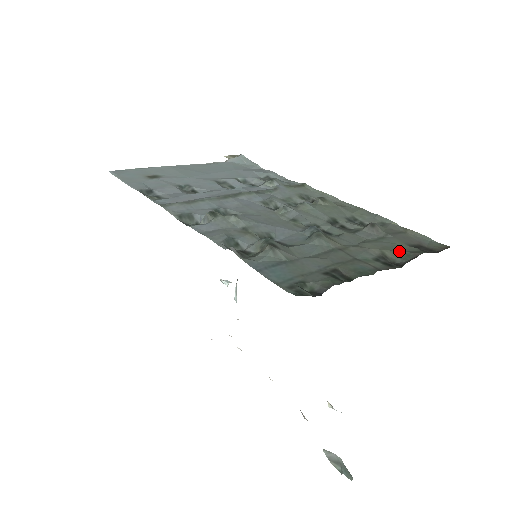
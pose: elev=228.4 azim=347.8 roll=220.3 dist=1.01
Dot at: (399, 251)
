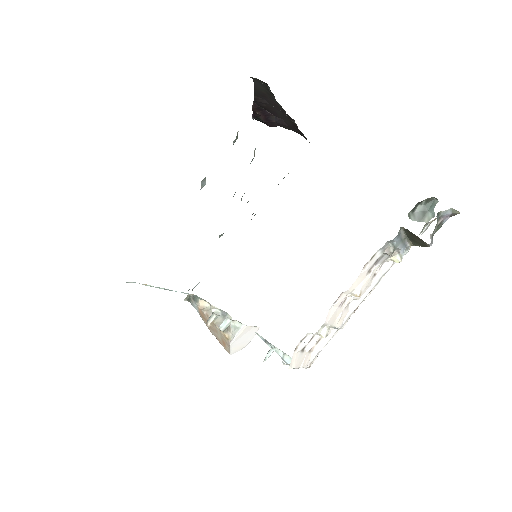
Dot at: occluded
